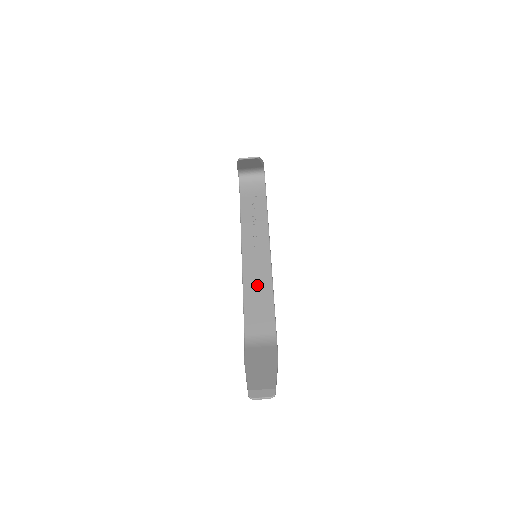
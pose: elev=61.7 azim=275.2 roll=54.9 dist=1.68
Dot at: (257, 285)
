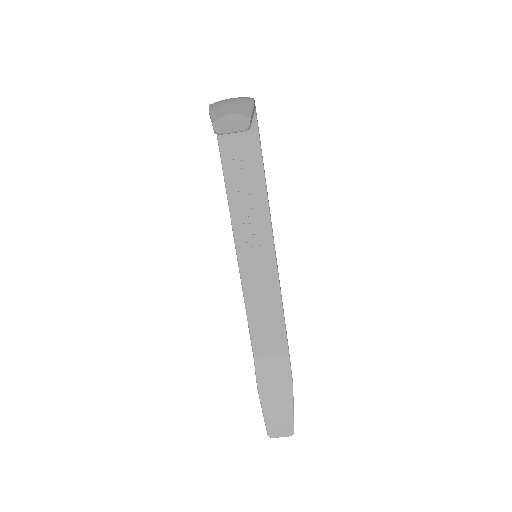
Dot at: (261, 293)
